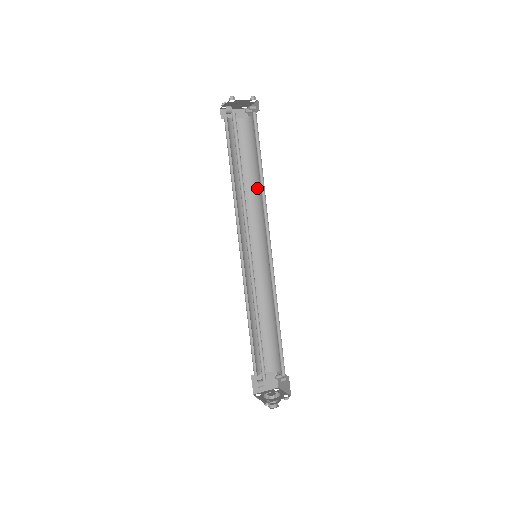
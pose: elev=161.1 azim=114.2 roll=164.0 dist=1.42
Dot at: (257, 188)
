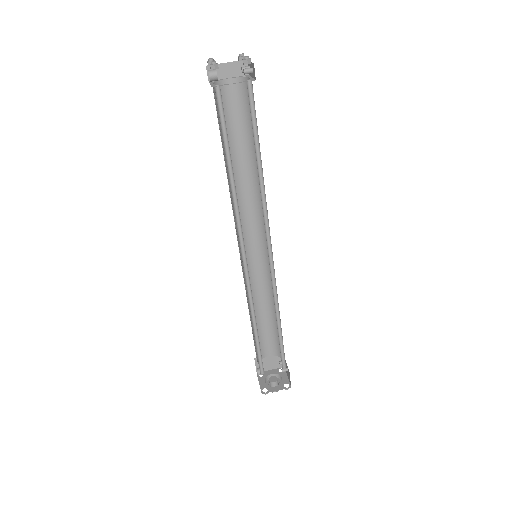
Dot at: occluded
